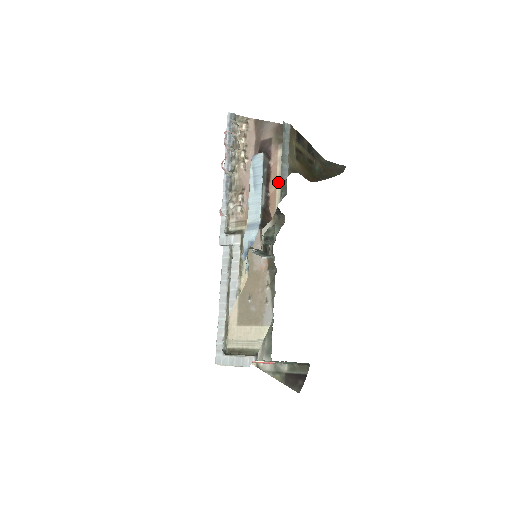
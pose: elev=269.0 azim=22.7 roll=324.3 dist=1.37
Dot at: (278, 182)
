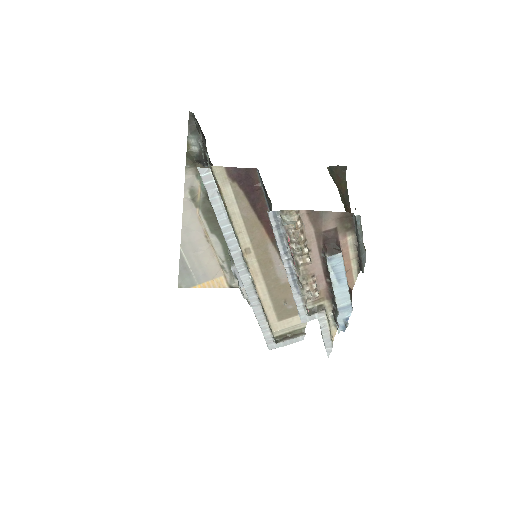
Dot at: (353, 263)
